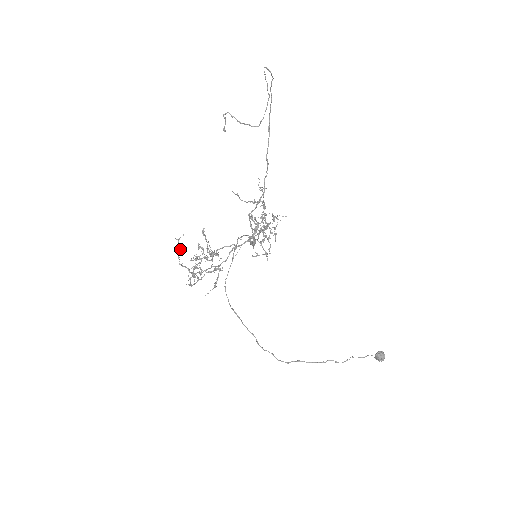
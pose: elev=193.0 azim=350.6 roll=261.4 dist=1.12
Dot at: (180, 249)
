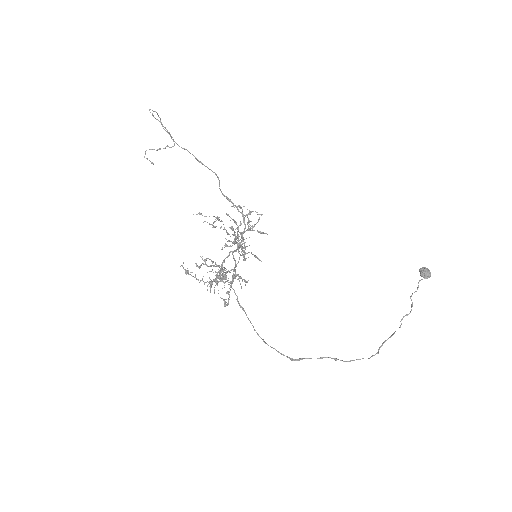
Dot at: (190, 272)
